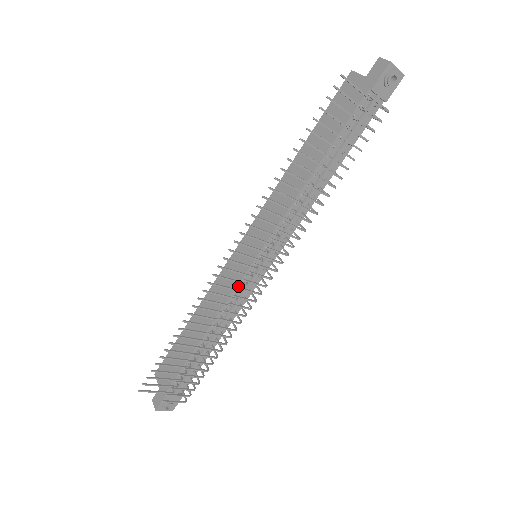
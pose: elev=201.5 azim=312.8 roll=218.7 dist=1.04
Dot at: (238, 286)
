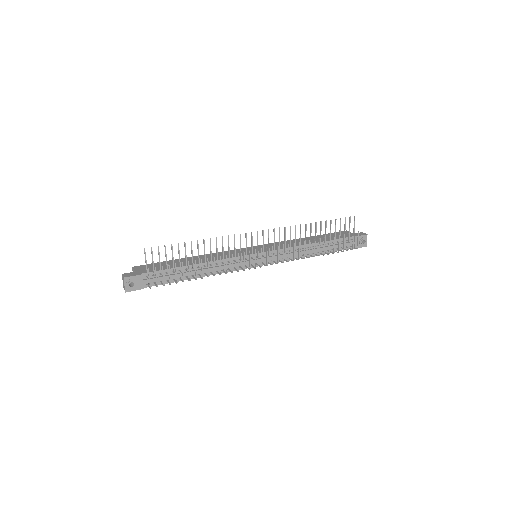
Dot at: (240, 257)
